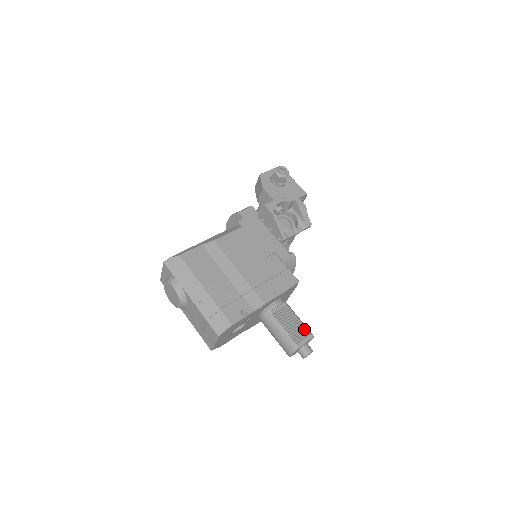
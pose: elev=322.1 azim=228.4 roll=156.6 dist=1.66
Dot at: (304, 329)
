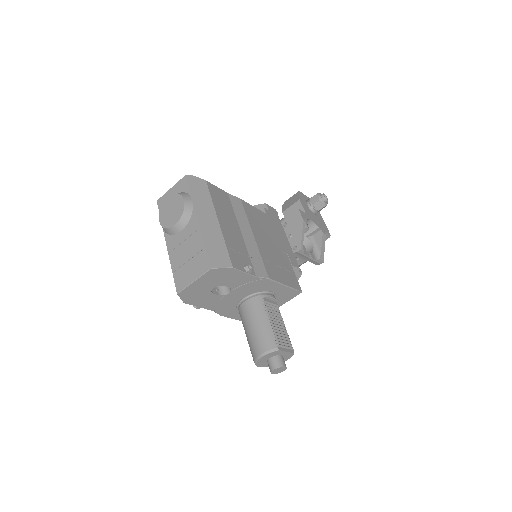
Dot at: (288, 339)
